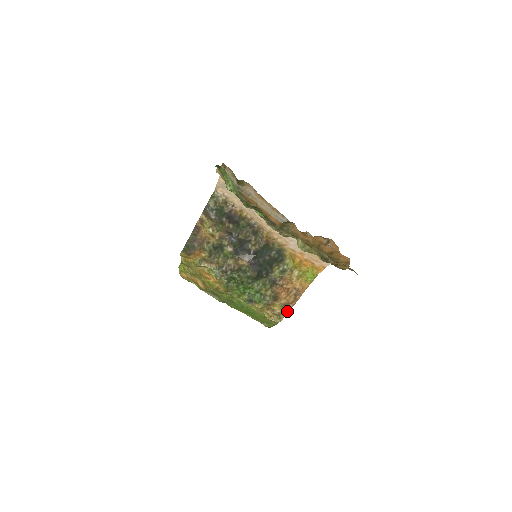
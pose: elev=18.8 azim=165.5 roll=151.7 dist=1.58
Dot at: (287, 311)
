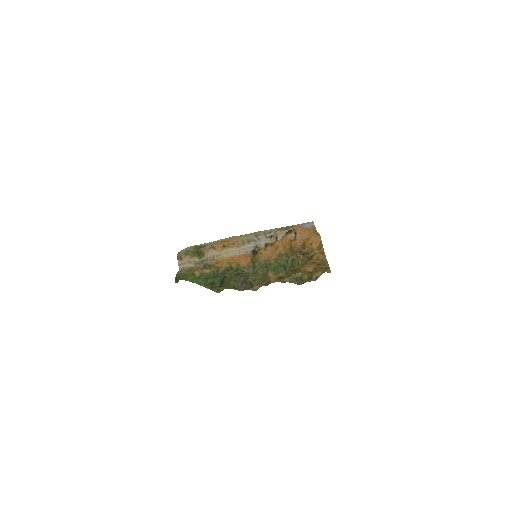
Dot at: occluded
